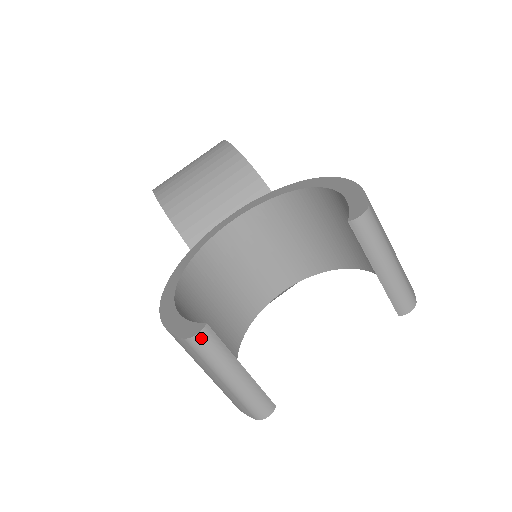
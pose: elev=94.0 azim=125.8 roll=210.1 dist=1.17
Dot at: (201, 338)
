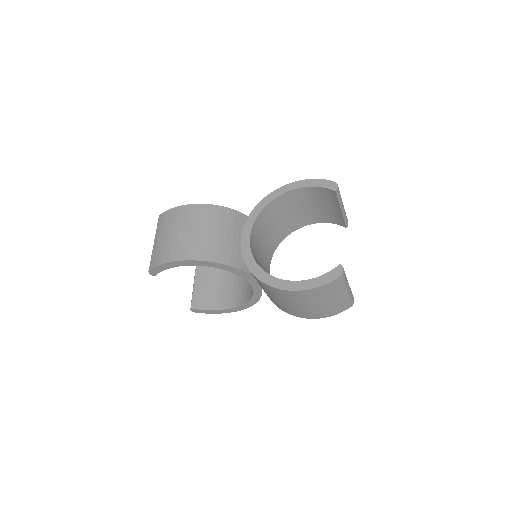
Dot at: (344, 271)
